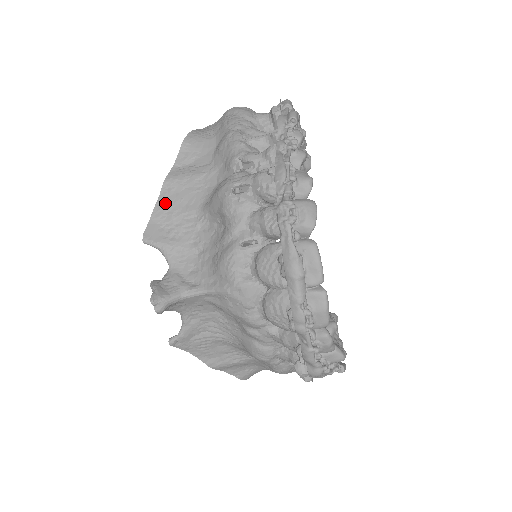
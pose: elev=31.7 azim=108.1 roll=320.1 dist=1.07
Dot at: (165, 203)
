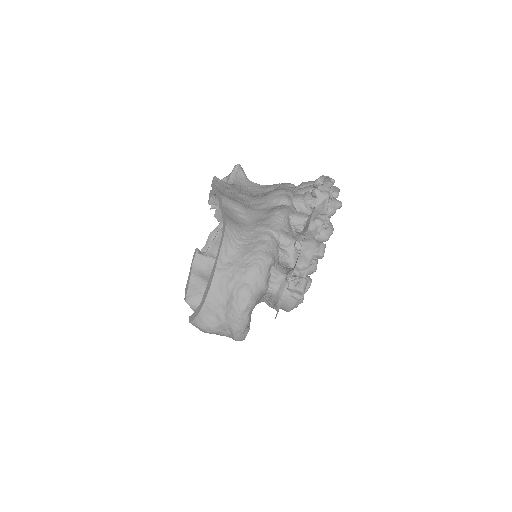
Dot at: occluded
